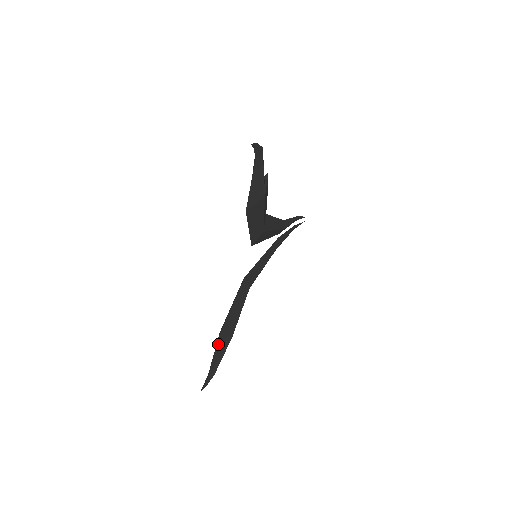
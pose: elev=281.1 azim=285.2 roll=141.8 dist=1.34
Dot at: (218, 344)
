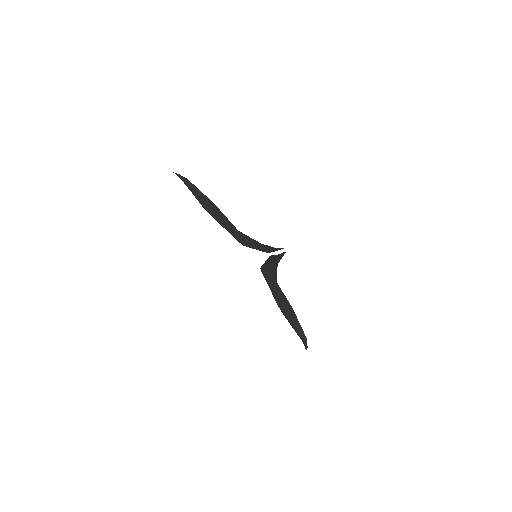
Dot at: (283, 311)
